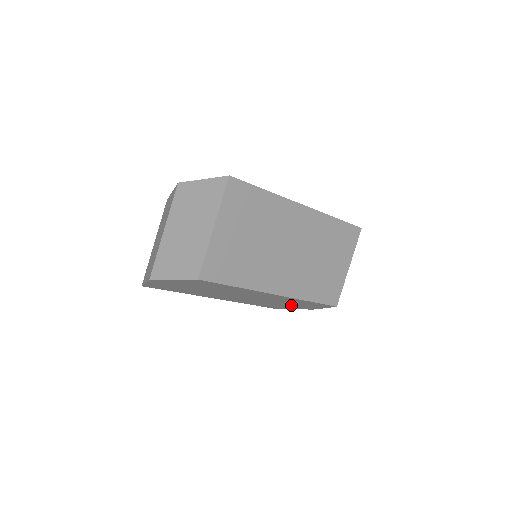
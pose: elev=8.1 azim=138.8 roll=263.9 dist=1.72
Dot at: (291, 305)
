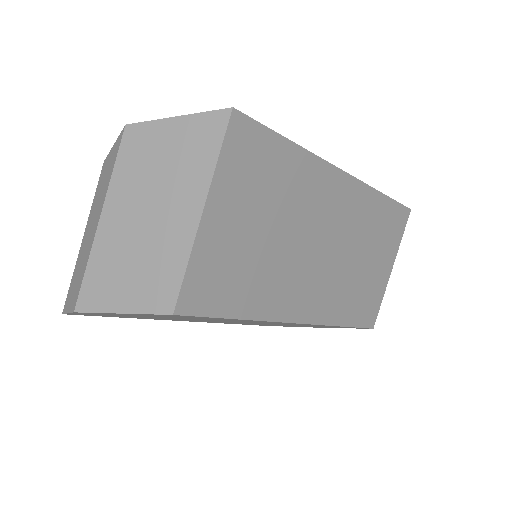
Dot at: occluded
